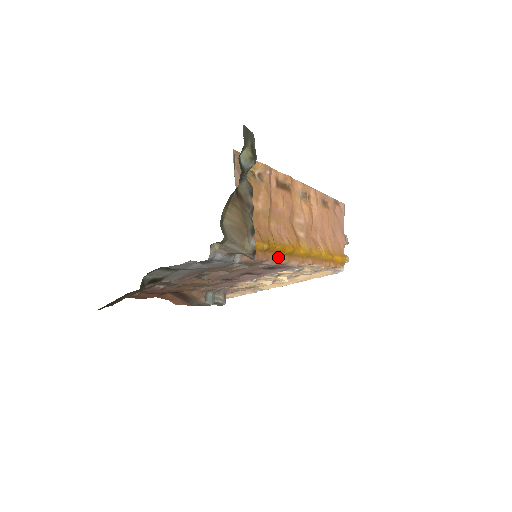
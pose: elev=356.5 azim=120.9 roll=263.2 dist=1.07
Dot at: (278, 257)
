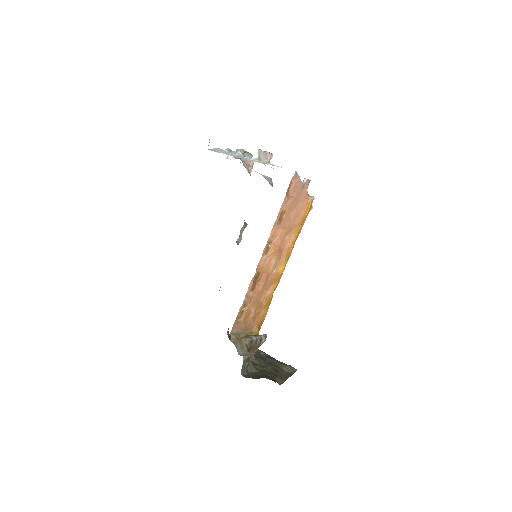
Dot at: (272, 296)
